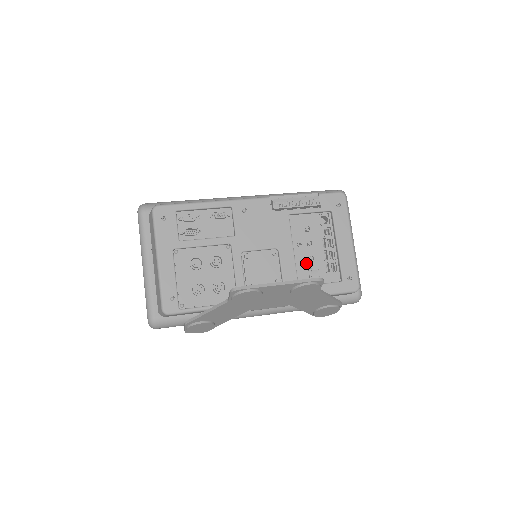
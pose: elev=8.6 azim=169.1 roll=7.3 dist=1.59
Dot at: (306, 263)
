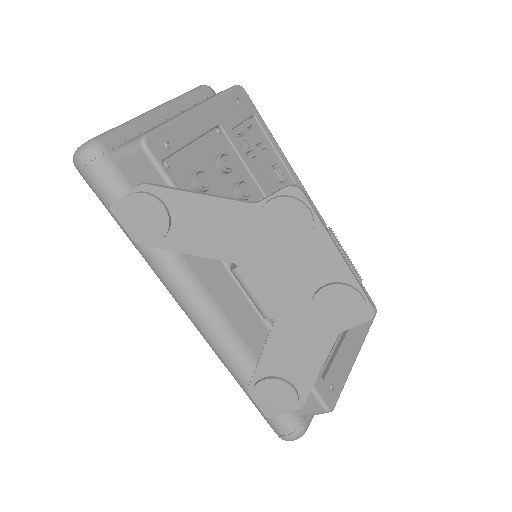
Dot at: occluded
